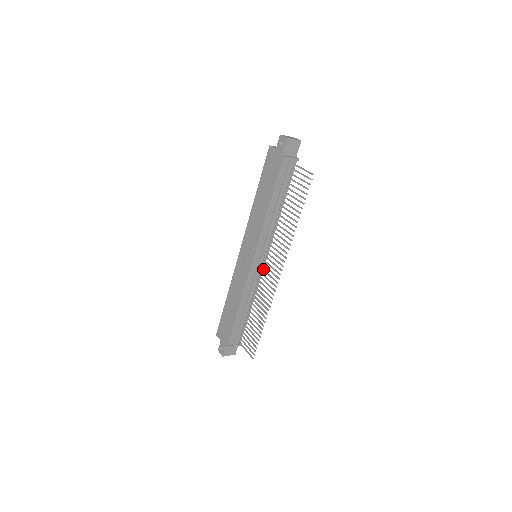
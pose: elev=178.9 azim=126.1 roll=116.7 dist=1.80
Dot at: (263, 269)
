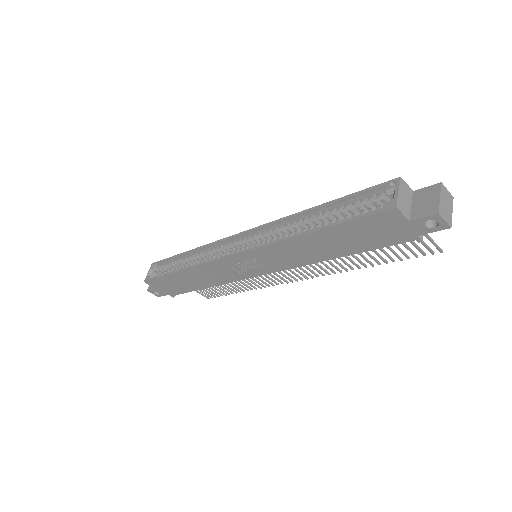
Dot at: occluded
